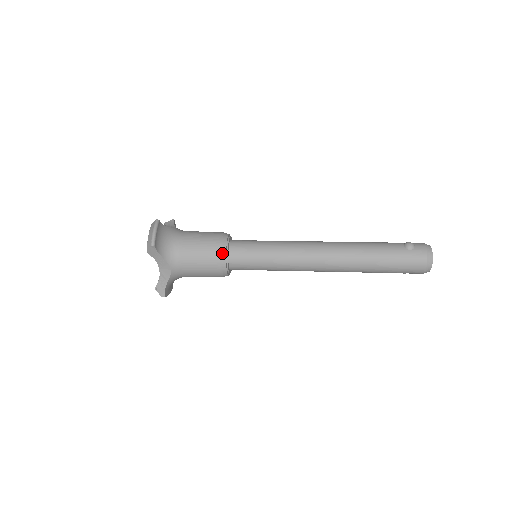
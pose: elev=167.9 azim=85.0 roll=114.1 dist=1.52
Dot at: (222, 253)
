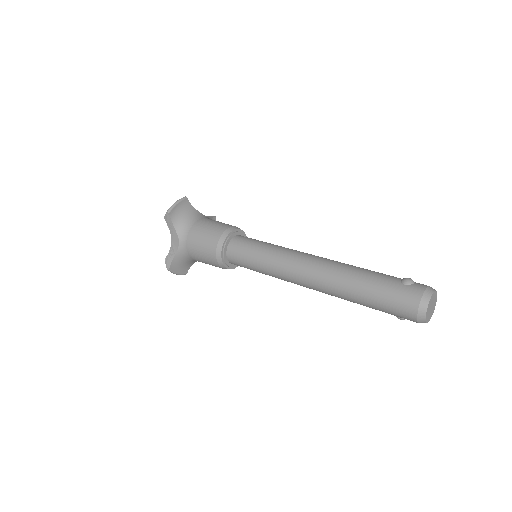
Dot at: (222, 238)
